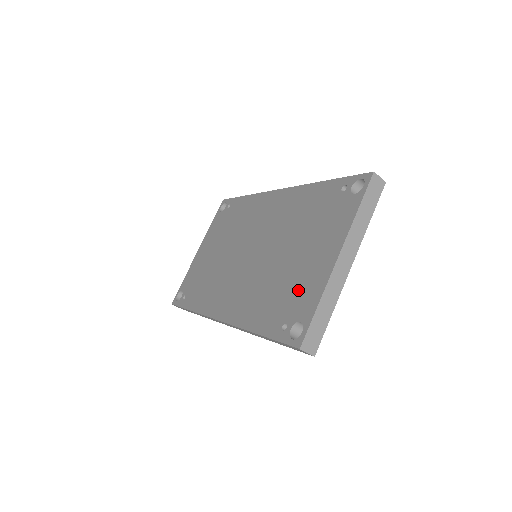
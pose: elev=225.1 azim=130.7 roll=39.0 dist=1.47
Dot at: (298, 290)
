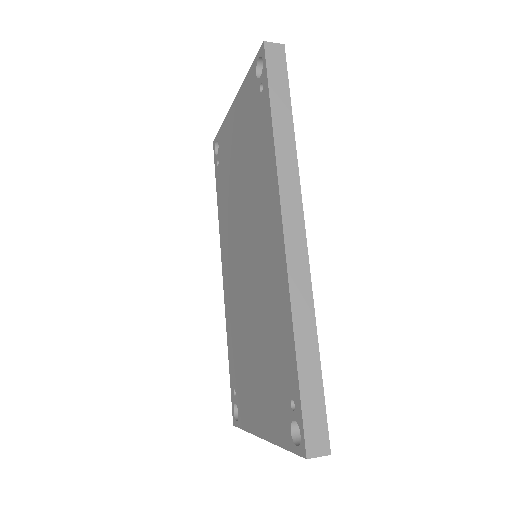
Dot at: (245, 392)
